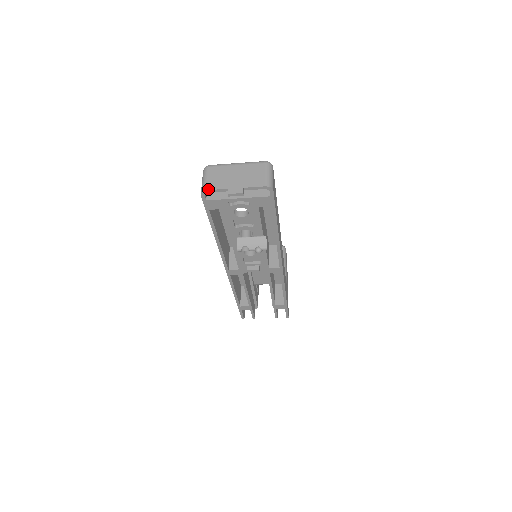
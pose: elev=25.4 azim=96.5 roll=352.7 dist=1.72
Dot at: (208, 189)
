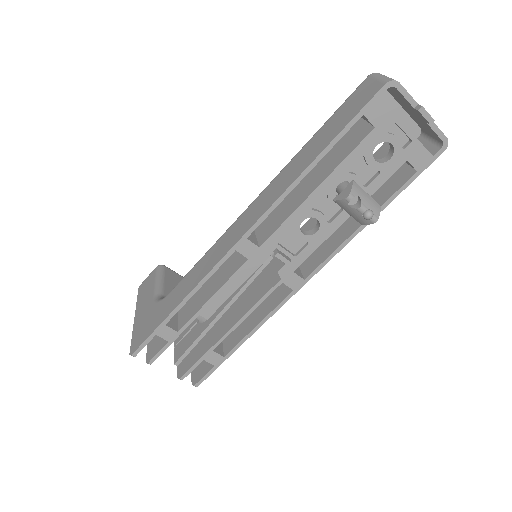
Dot at: occluded
